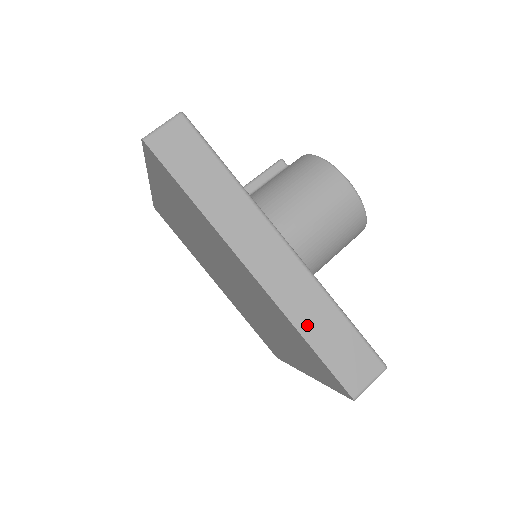
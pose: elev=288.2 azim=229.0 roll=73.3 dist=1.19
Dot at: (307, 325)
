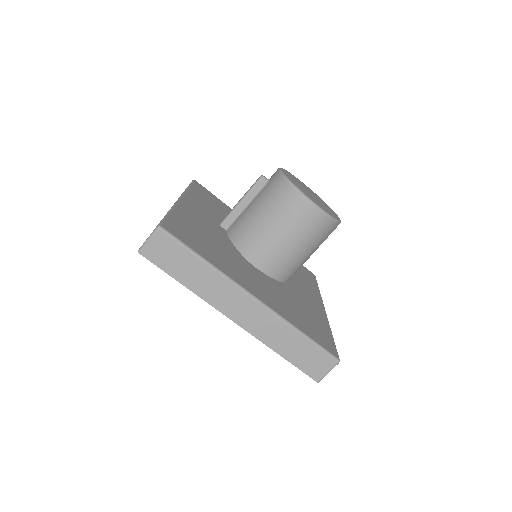
Dot at: (278, 346)
